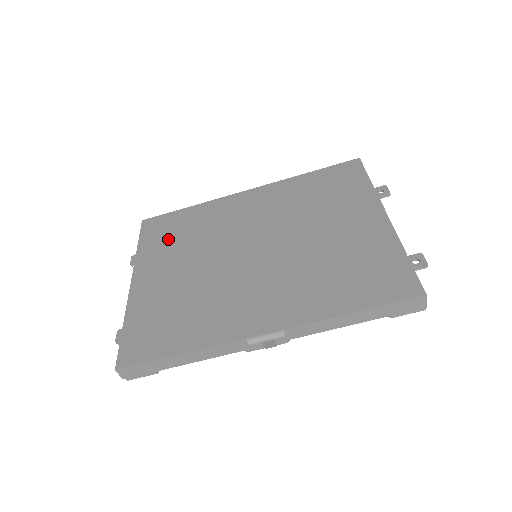
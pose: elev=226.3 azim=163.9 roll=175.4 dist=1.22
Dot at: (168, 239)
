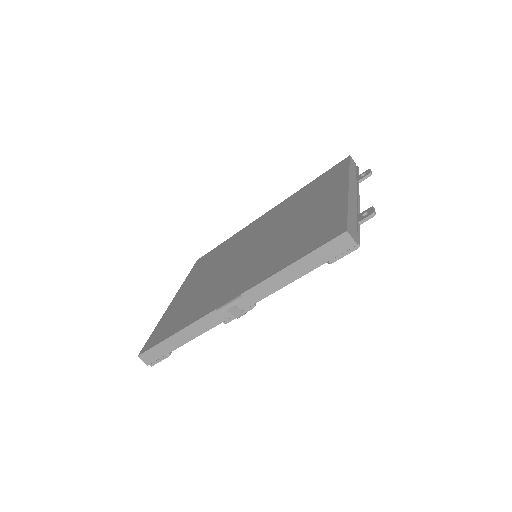
Dot at: (205, 265)
